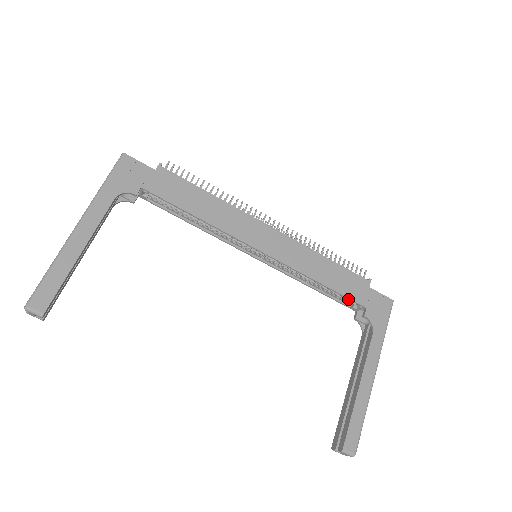
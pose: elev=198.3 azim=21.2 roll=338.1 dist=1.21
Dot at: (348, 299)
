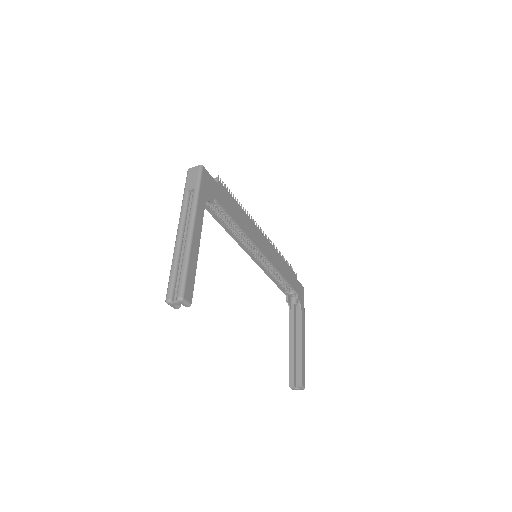
Dot at: (287, 287)
